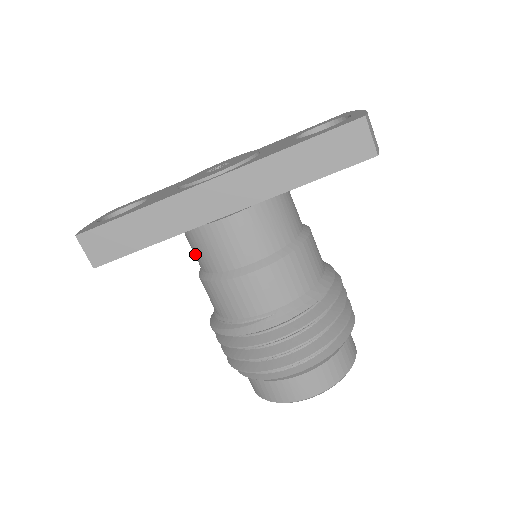
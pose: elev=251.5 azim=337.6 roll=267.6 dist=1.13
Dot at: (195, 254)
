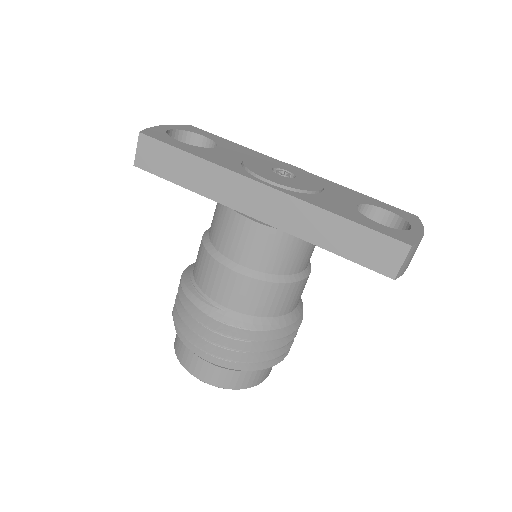
Dot at: (213, 218)
